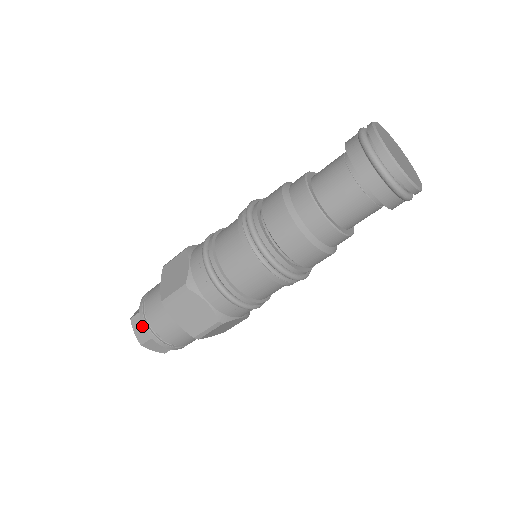
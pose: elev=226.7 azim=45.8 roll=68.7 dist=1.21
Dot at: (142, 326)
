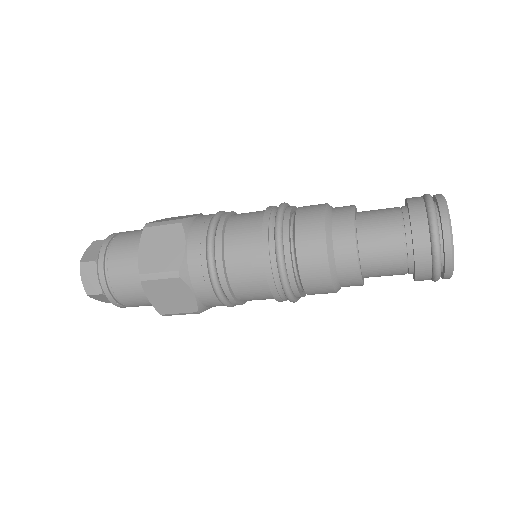
Dot at: occluded
